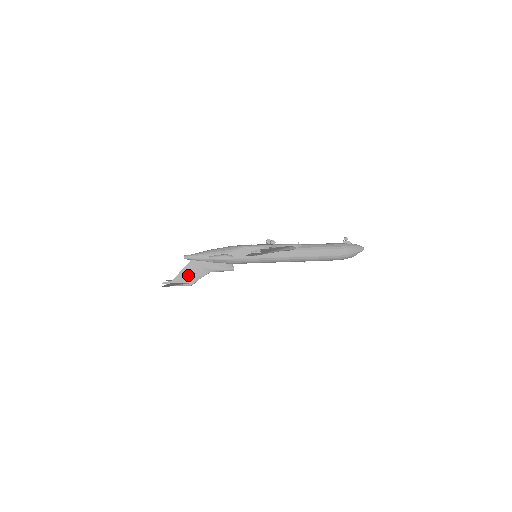
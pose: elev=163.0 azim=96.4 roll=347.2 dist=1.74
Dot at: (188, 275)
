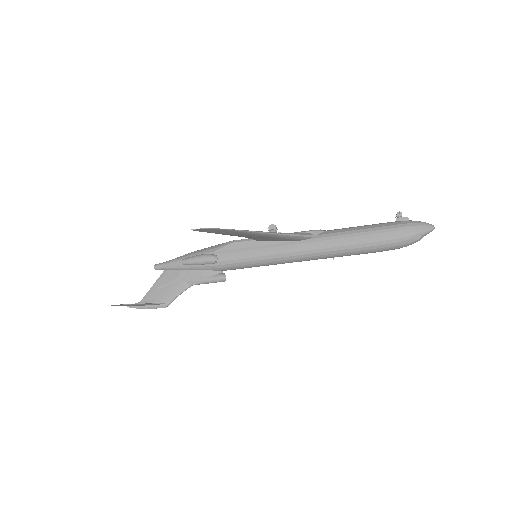
Dot at: (160, 292)
